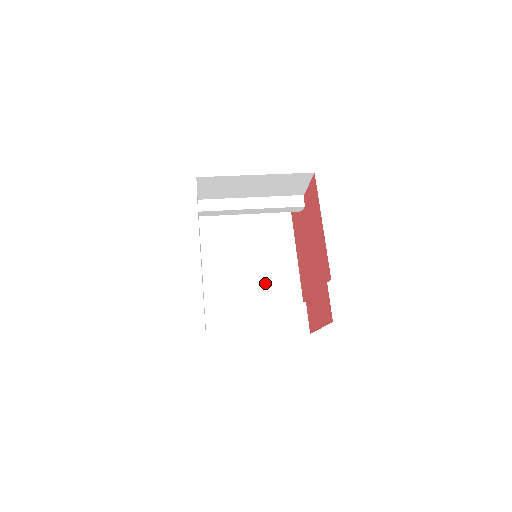
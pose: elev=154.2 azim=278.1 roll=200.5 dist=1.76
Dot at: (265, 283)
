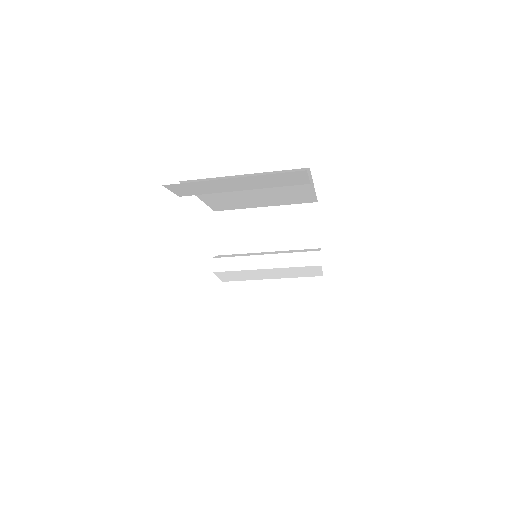
Dot at: occluded
